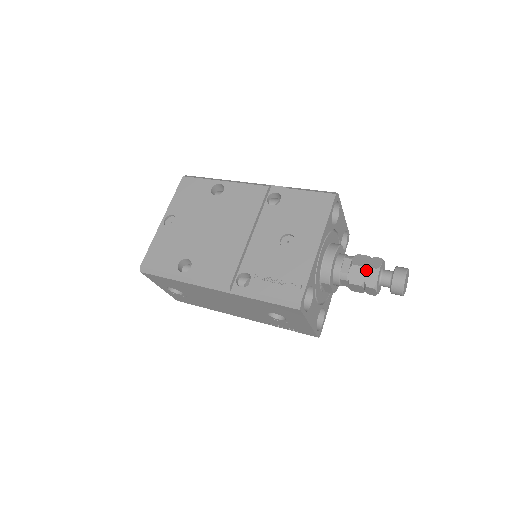
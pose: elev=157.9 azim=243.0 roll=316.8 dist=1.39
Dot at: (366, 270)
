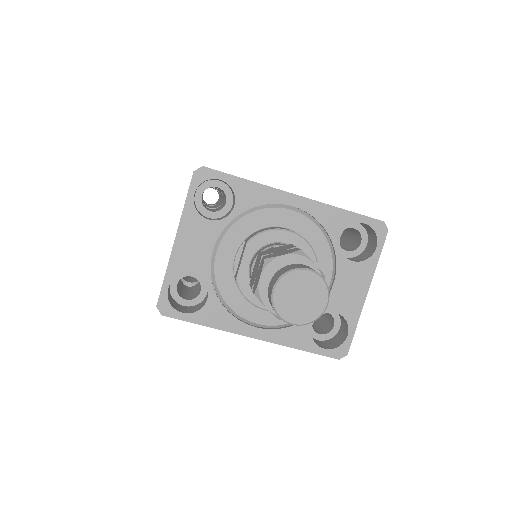
Dot at: (292, 250)
